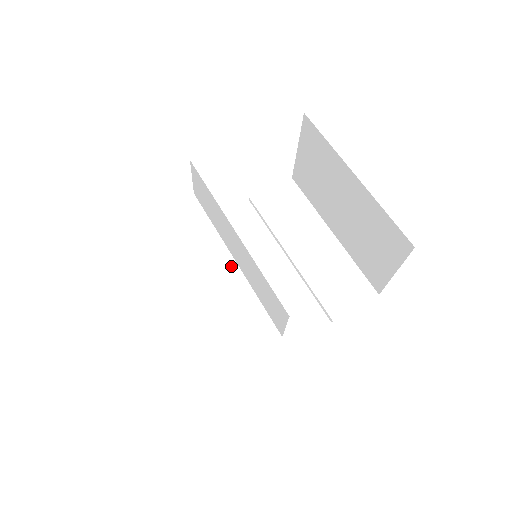
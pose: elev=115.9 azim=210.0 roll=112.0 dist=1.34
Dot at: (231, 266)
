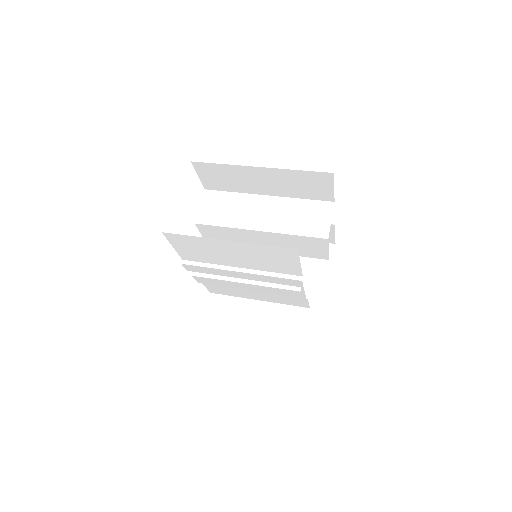
Dot at: (233, 274)
